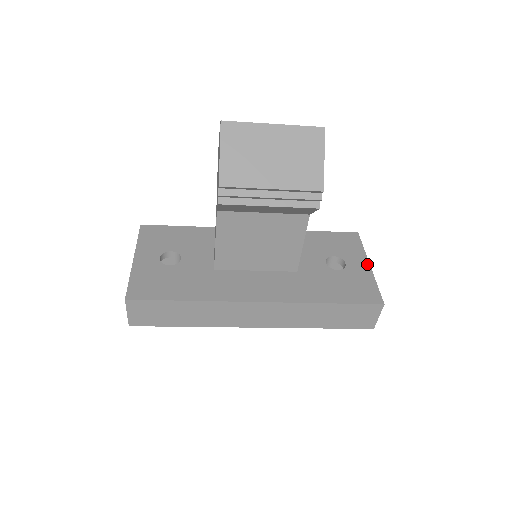
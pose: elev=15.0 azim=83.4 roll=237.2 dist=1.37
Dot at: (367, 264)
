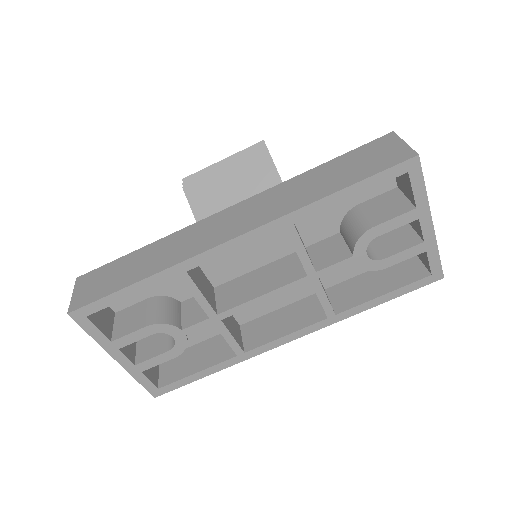
Dot at: occluded
